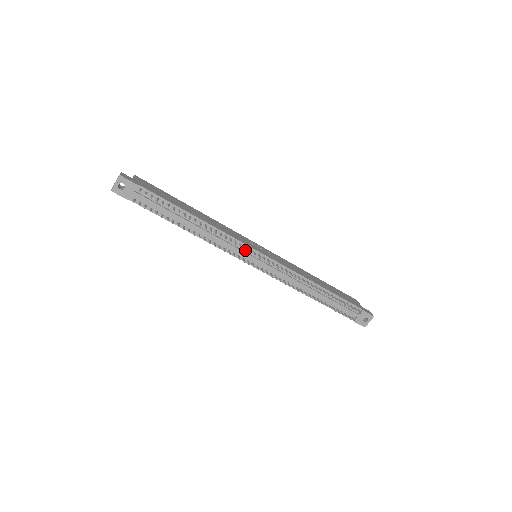
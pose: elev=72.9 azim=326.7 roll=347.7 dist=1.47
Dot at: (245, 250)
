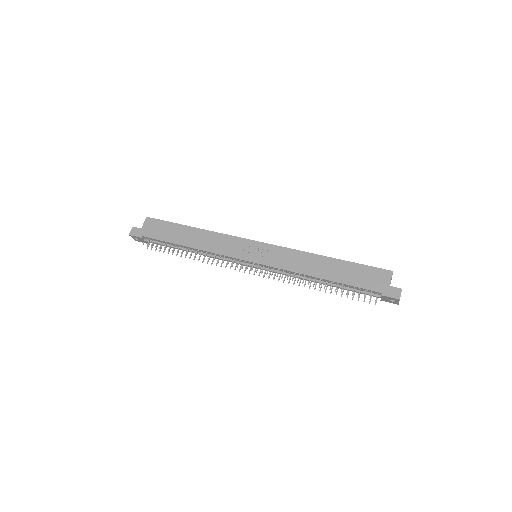
Dot at: (237, 260)
